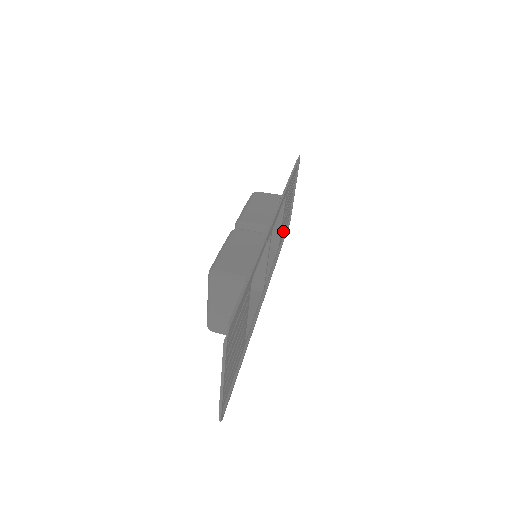
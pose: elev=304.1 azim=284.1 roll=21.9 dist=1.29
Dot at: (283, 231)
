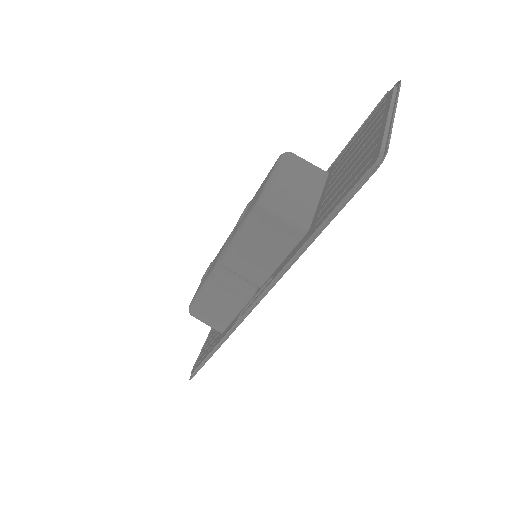
Dot at: (348, 149)
